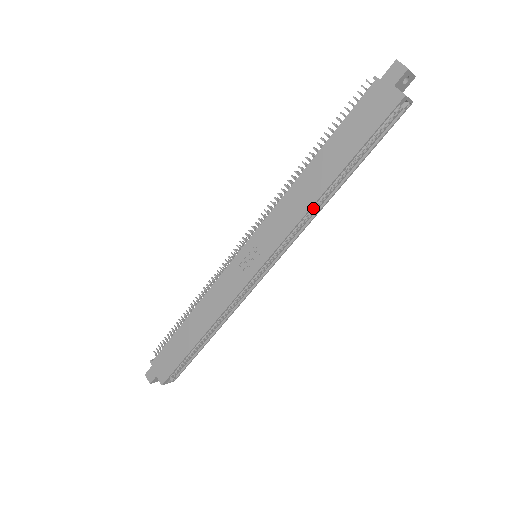
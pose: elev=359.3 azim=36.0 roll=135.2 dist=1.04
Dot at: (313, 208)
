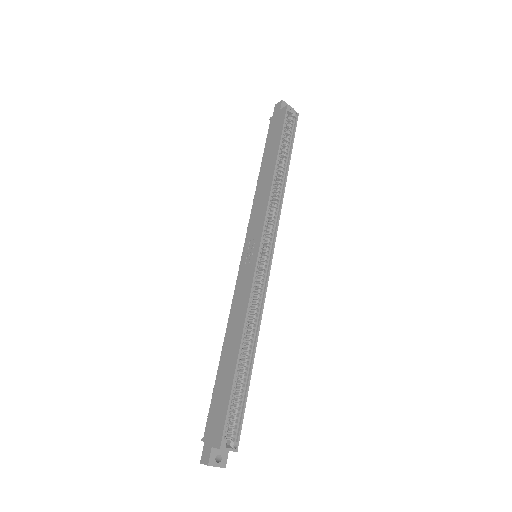
Dot at: (276, 194)
